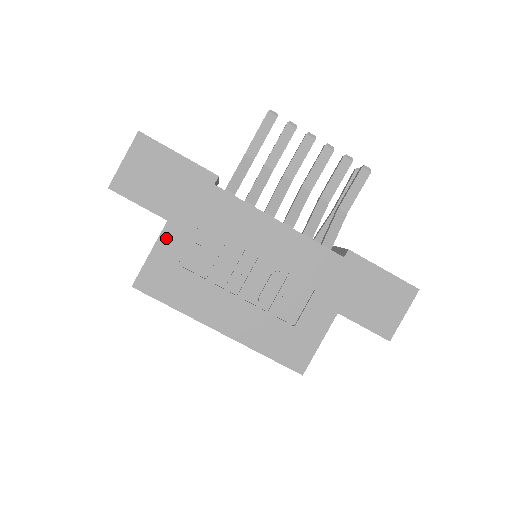
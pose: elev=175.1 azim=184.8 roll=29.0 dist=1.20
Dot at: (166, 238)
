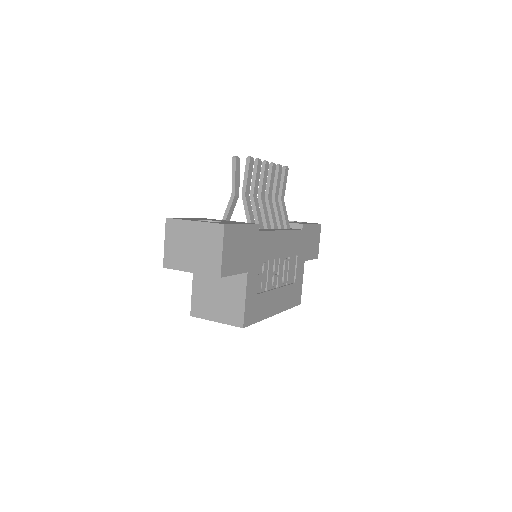
Dot at: (249, 284)
